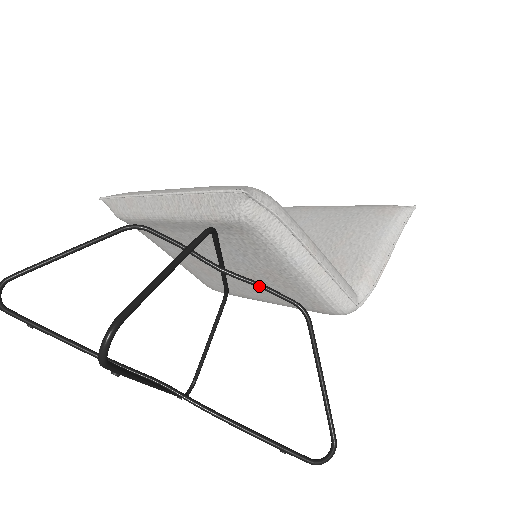
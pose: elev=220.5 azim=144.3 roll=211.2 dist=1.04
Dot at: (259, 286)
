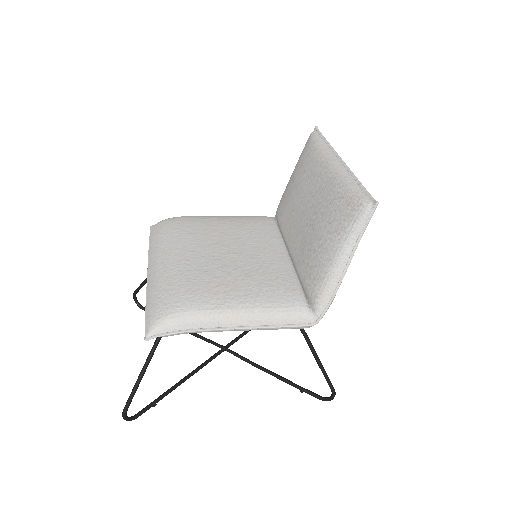
Dot at: occluded
